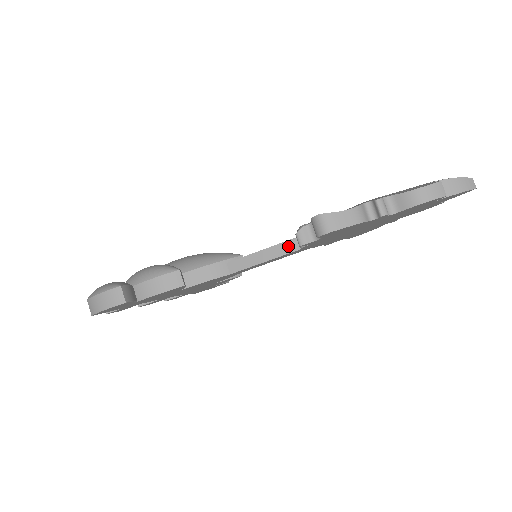
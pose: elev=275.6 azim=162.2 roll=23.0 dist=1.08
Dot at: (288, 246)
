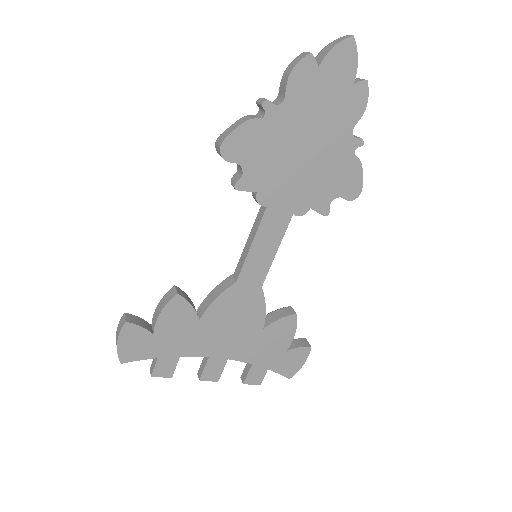
Dot at: (259, 217)
